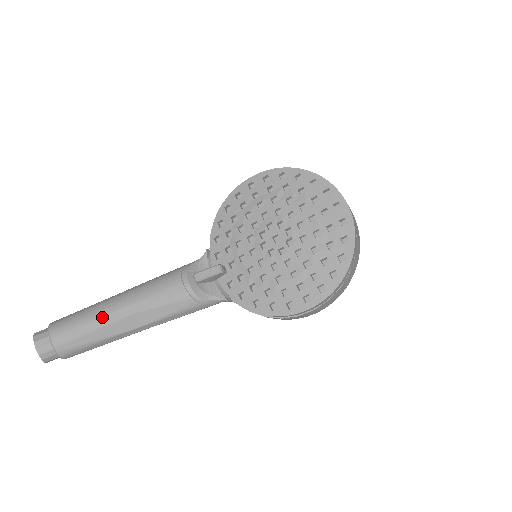
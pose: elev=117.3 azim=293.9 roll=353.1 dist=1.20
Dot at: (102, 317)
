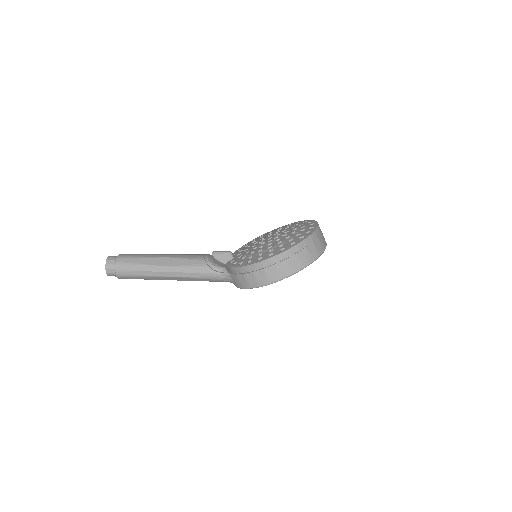
Dot at: (151, 255)
